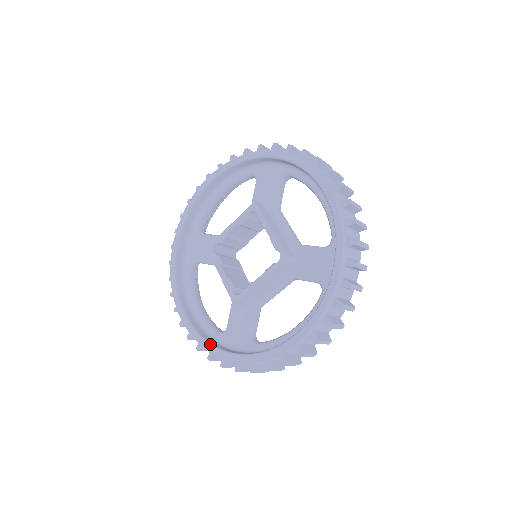
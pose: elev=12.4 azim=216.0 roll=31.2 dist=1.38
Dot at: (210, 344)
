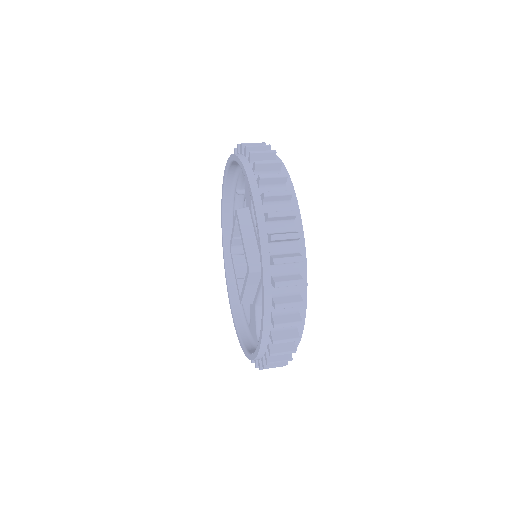
Dot at: (239, 335)
